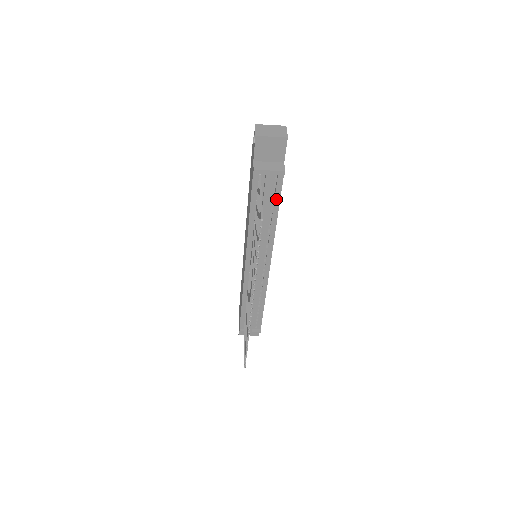
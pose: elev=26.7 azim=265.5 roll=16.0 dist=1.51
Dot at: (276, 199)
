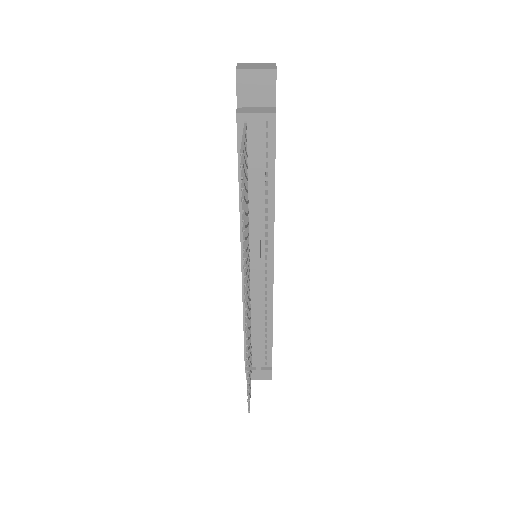
Dot at: (270, 159)
